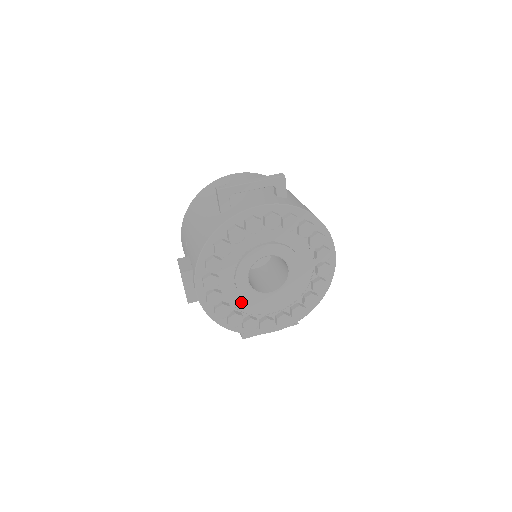
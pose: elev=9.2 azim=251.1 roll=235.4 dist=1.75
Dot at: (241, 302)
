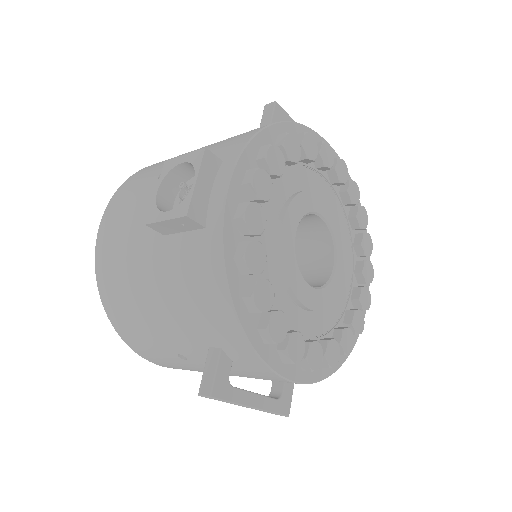
Dot at: (271, 273)
